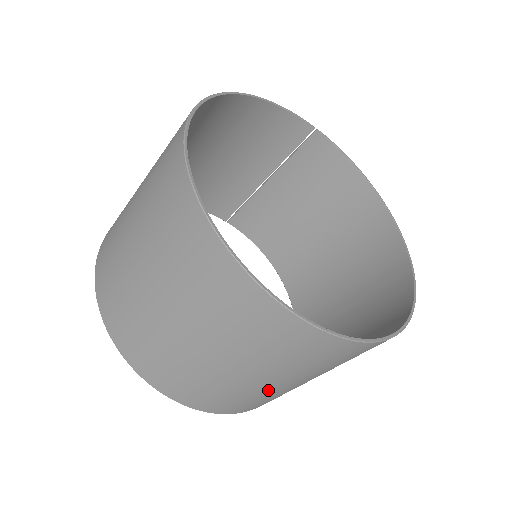
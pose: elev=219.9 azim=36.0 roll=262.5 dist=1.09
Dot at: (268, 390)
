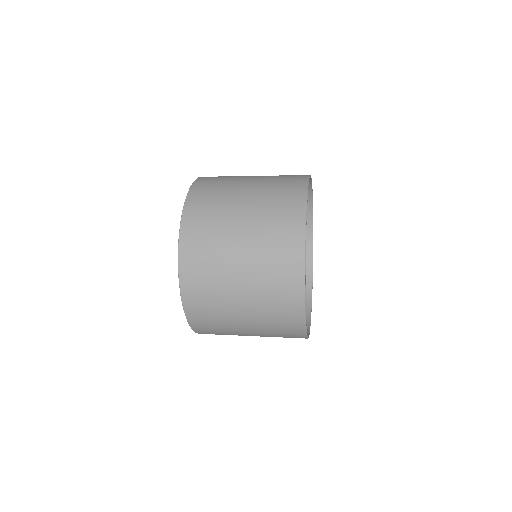
Dot at: occluded
